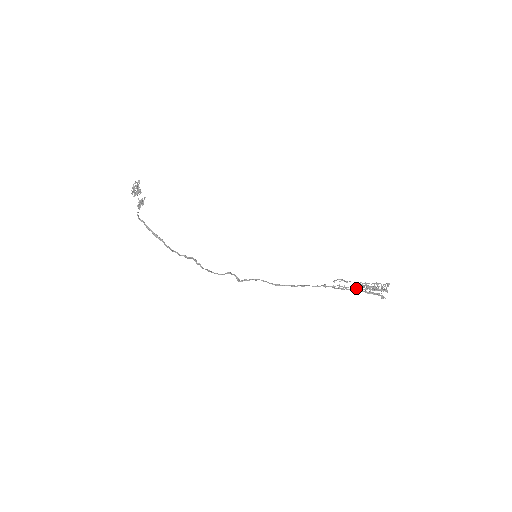
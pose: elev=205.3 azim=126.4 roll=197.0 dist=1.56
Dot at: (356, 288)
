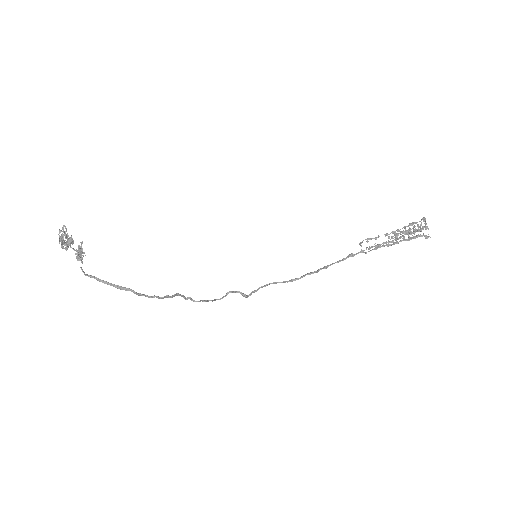
Dot at: (390, 241)
